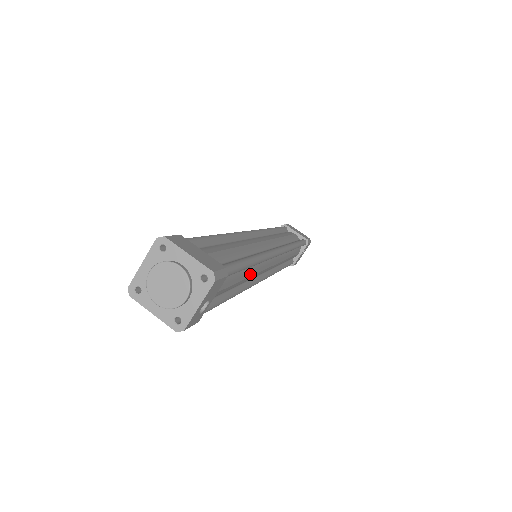
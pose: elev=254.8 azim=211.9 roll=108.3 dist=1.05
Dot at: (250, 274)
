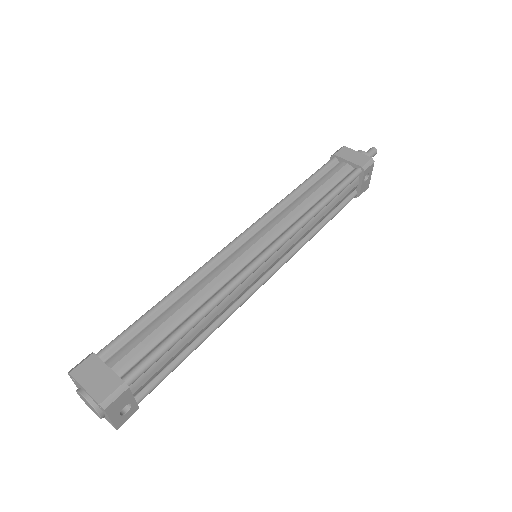
Dot at: (214, 315)
